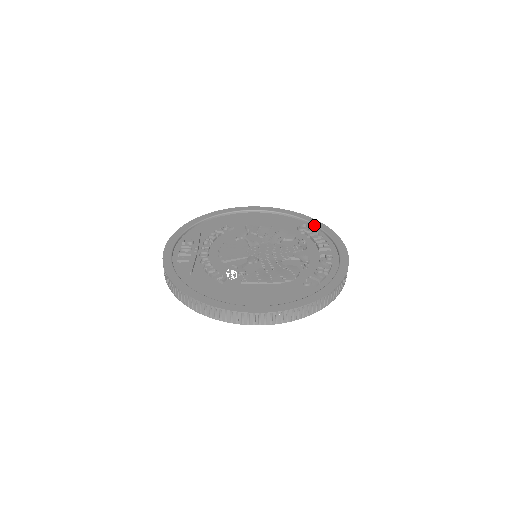
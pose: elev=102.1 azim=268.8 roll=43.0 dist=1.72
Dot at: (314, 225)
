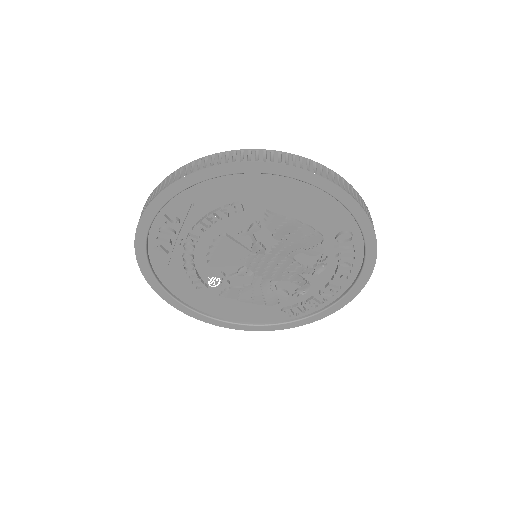
Dot at: (363, 240)
